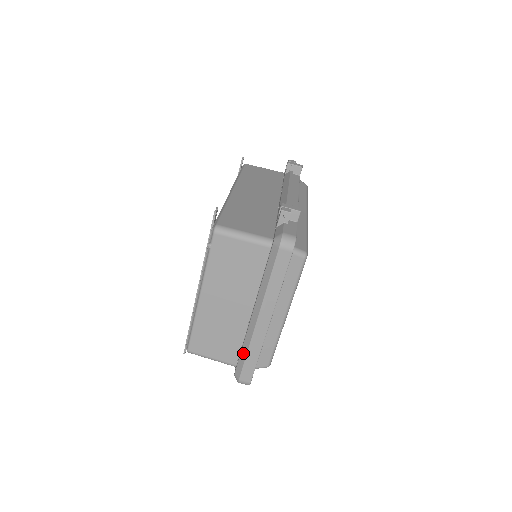
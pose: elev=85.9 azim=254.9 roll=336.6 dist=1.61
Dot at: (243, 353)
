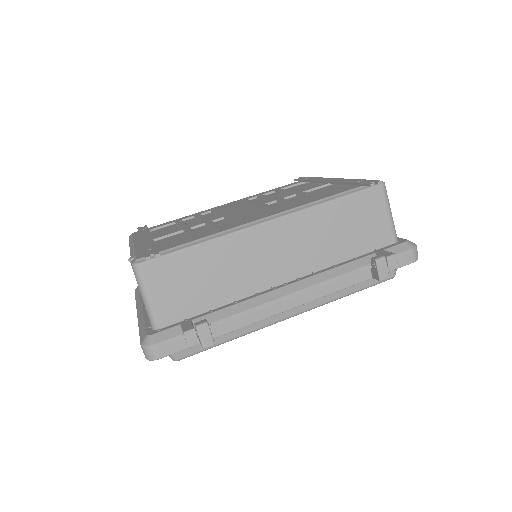
Dot at: (138, 295)
